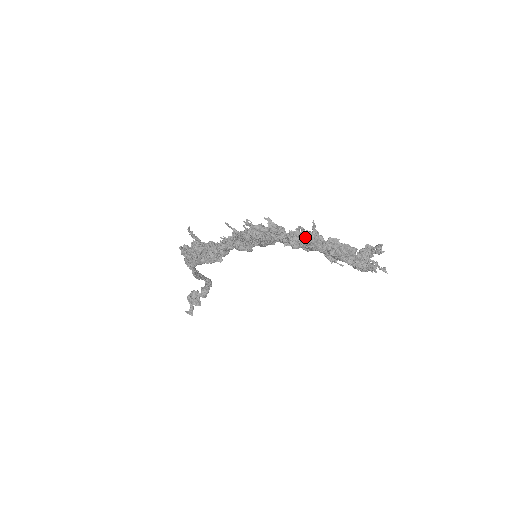
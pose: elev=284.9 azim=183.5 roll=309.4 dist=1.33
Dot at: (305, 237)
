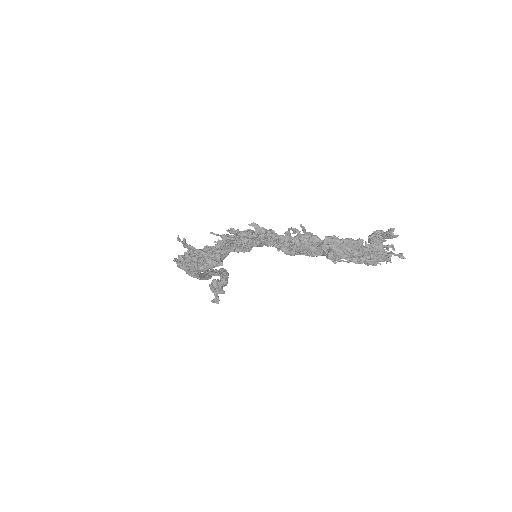
Dot at: (297, 242)
